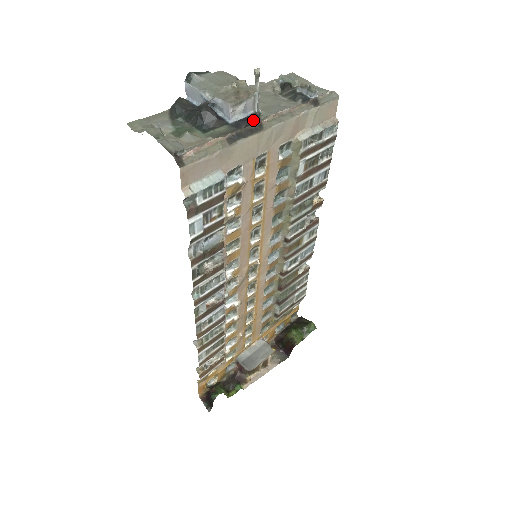
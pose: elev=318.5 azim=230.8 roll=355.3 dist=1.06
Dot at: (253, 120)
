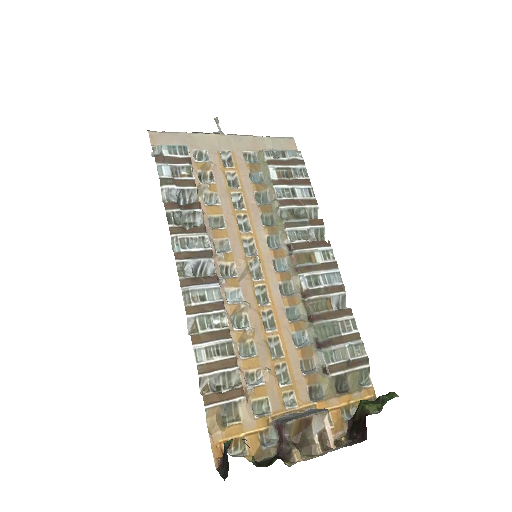
Dot at: occluded
